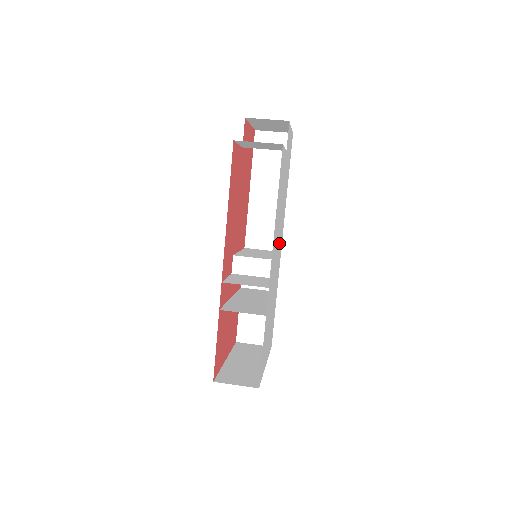
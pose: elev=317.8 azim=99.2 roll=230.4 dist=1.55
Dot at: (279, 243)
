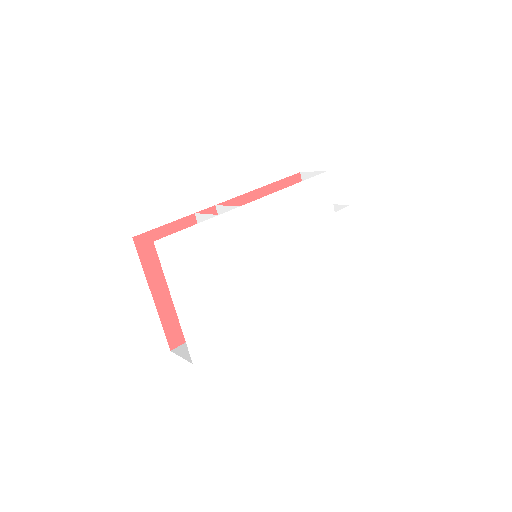
Dot at: (282, 269)
